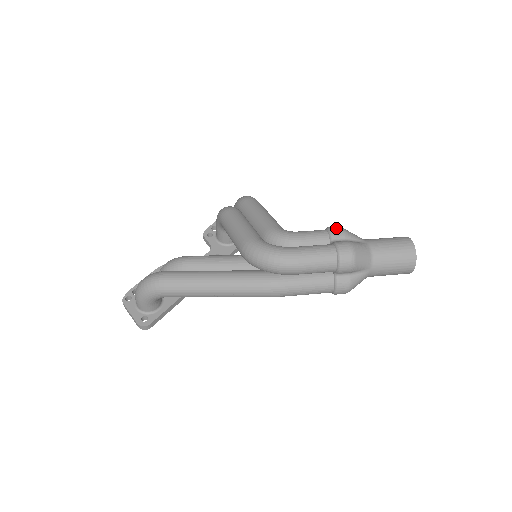
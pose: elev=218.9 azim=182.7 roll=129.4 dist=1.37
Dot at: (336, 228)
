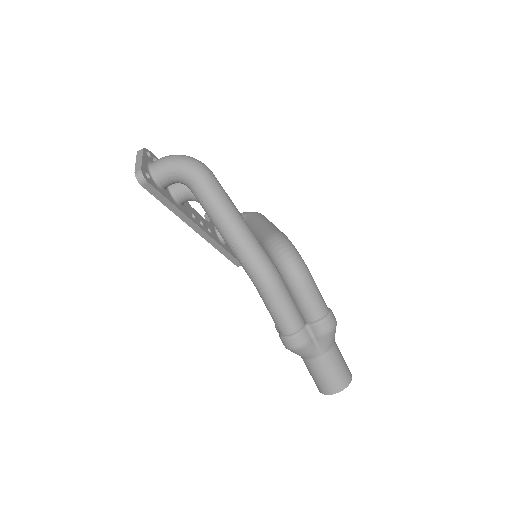
Dot at: occluded
